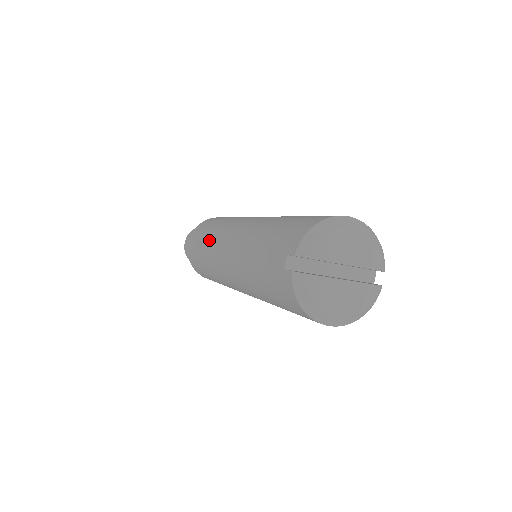
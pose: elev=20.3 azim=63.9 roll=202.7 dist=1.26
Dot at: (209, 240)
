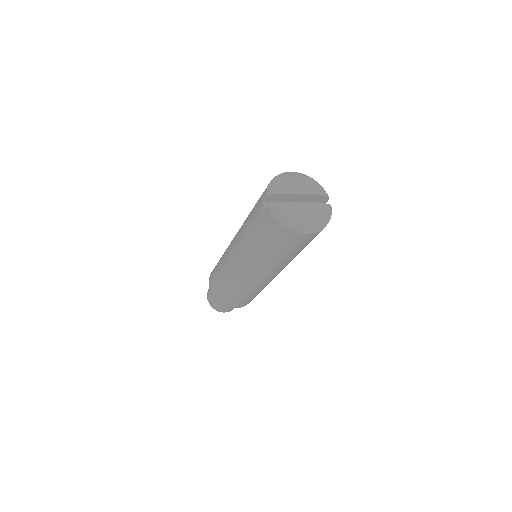
Dot at: (221, 262)
